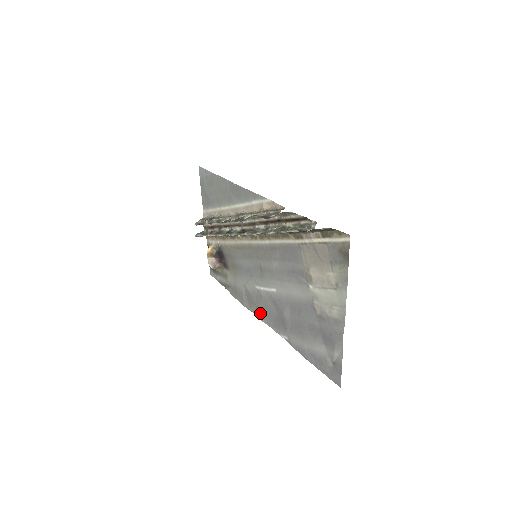
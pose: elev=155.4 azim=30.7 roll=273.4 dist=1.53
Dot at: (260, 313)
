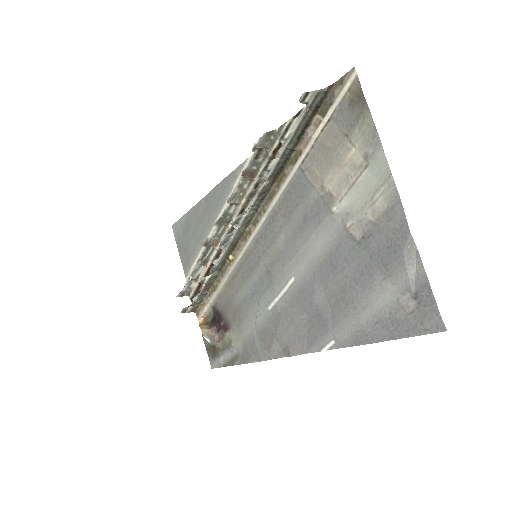
Dot at: (285, 346)
